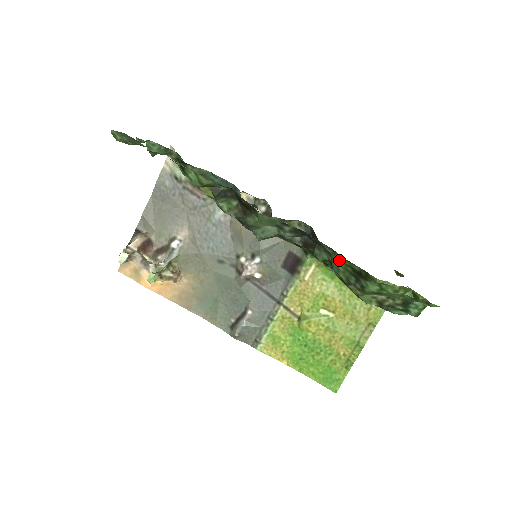
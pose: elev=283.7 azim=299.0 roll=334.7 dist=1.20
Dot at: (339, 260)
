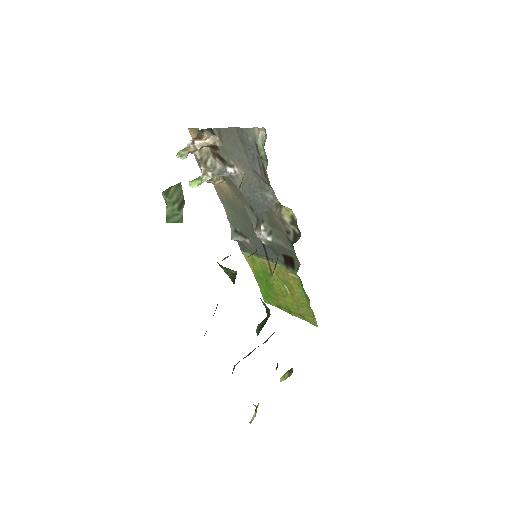
Dot at: occluded
